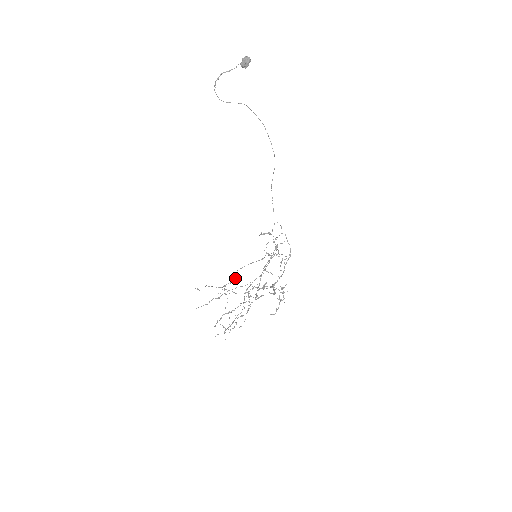
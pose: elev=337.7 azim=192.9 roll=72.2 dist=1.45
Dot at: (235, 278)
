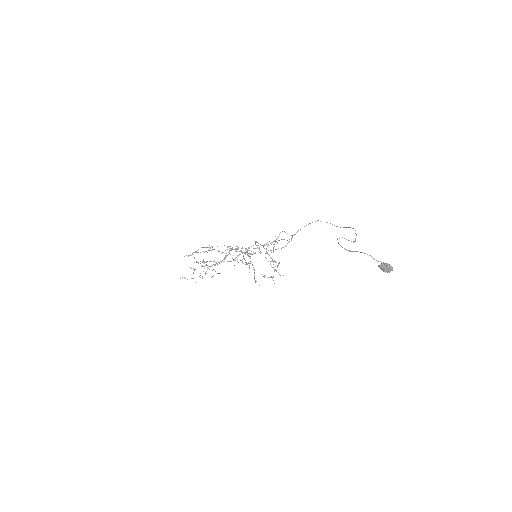
Dot at: occluded
